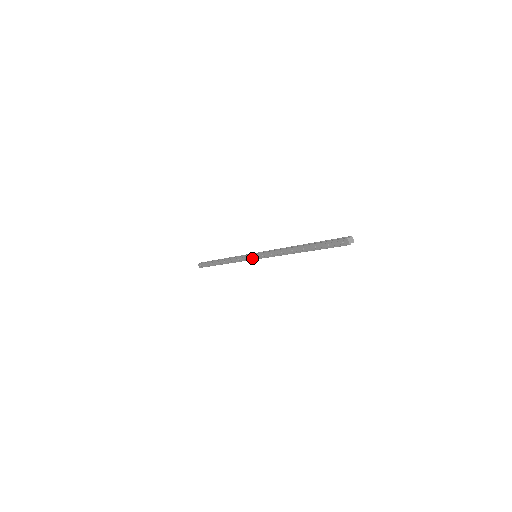
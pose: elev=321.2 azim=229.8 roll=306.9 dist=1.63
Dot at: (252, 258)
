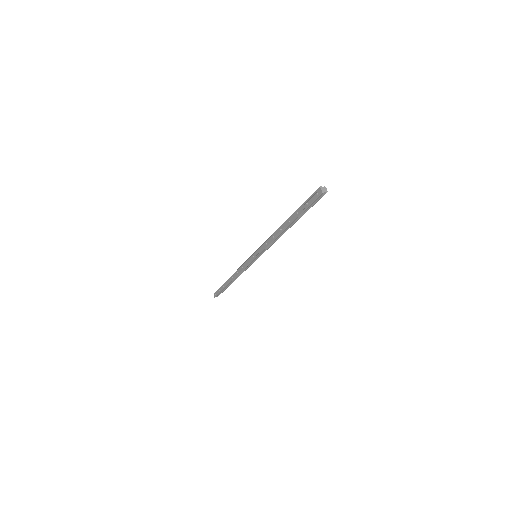
Dot at: (252, 258)
